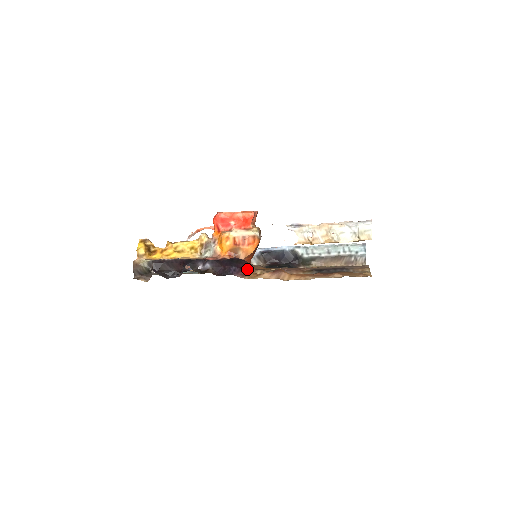
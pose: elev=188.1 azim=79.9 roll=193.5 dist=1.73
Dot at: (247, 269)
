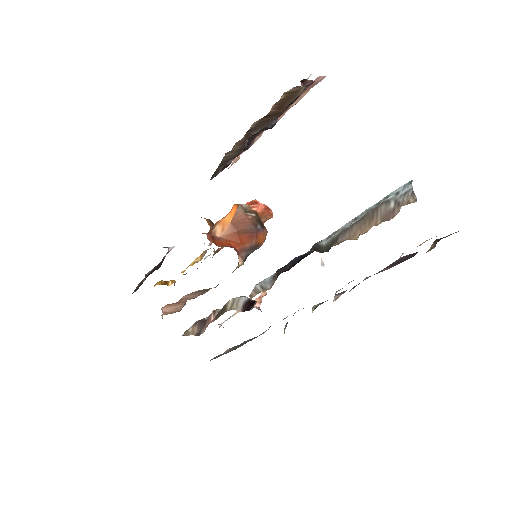
Dot at: occluded
